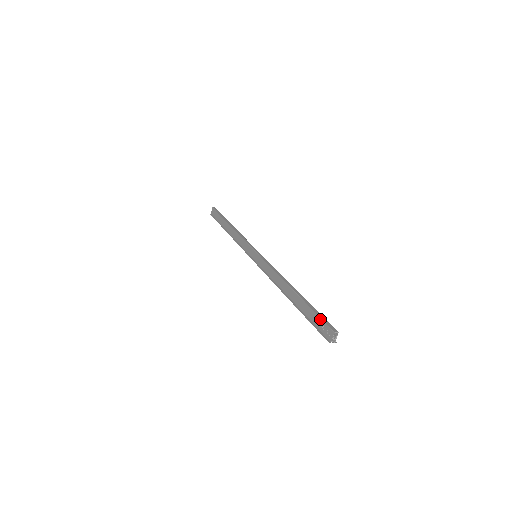
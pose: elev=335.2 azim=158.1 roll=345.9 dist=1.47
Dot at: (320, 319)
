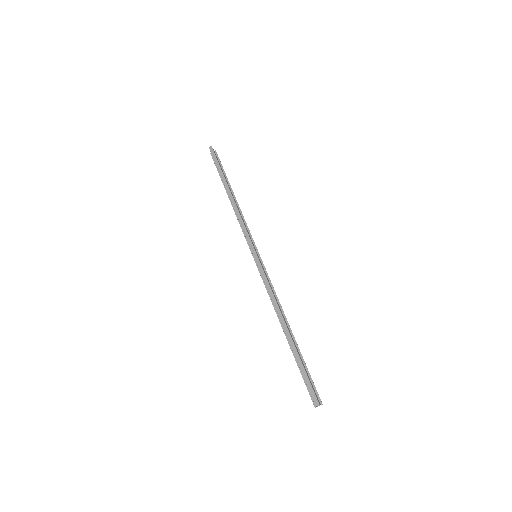
Dot at: (306, 383)
